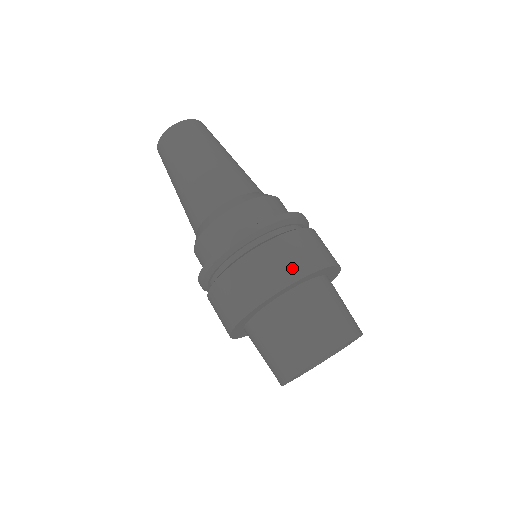
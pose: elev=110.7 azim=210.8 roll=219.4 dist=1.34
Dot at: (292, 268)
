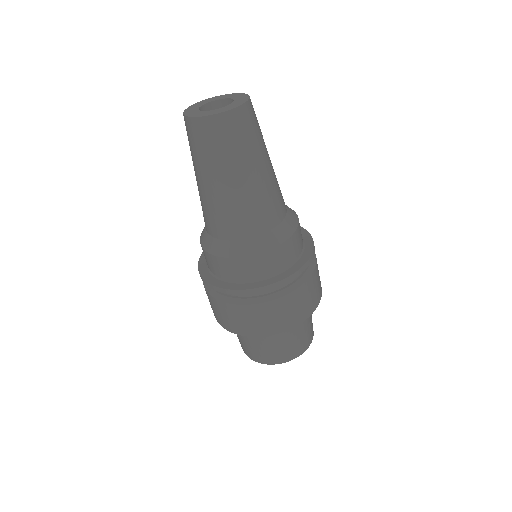
Dot at: (243, 328)
